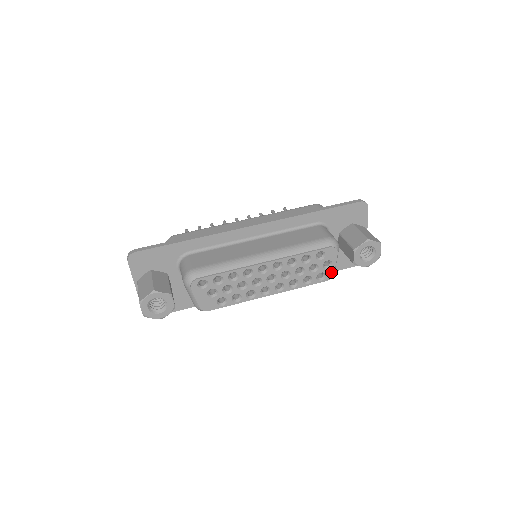
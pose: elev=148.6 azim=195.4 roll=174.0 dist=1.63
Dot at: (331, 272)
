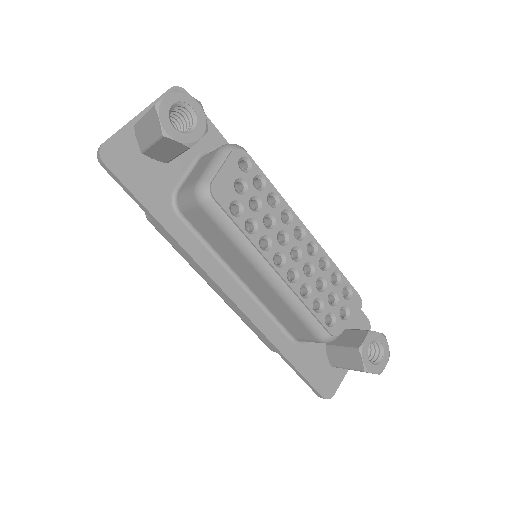
Dot at: (340, 328)
